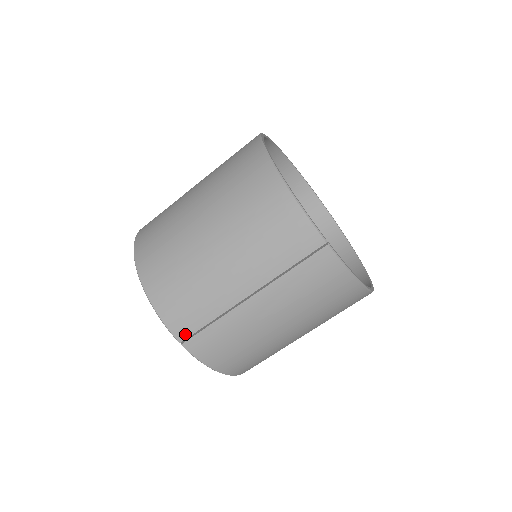
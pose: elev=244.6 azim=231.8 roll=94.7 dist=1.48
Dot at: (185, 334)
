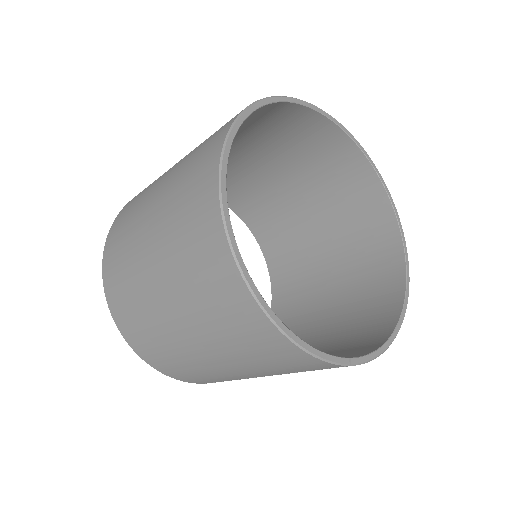
Dot at: occluded
